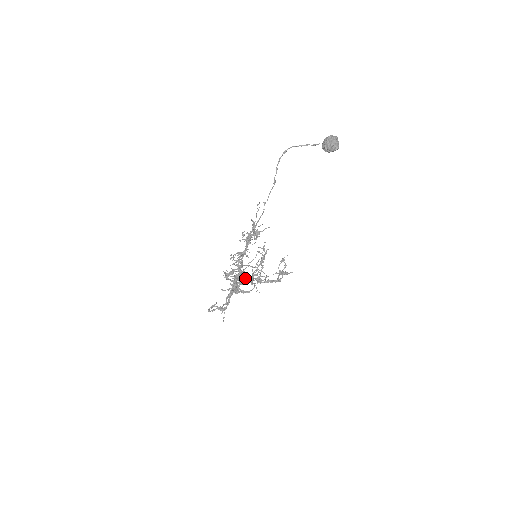
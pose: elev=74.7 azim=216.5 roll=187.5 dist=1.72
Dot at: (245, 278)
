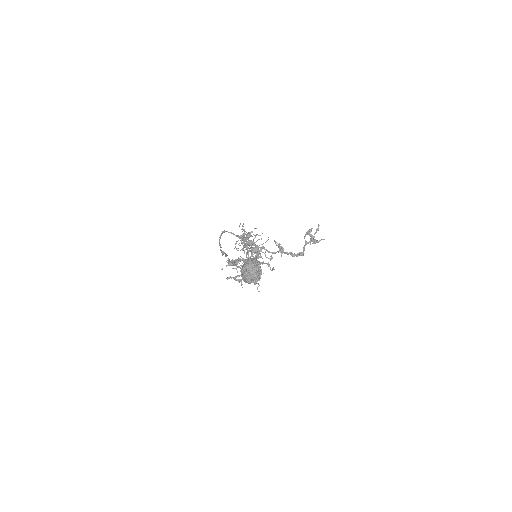
Dot at: occluded
